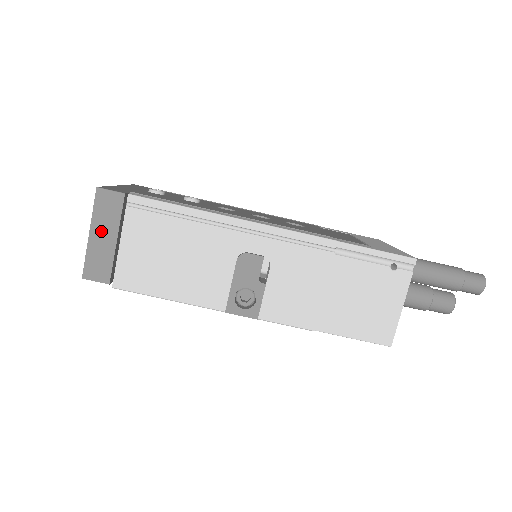
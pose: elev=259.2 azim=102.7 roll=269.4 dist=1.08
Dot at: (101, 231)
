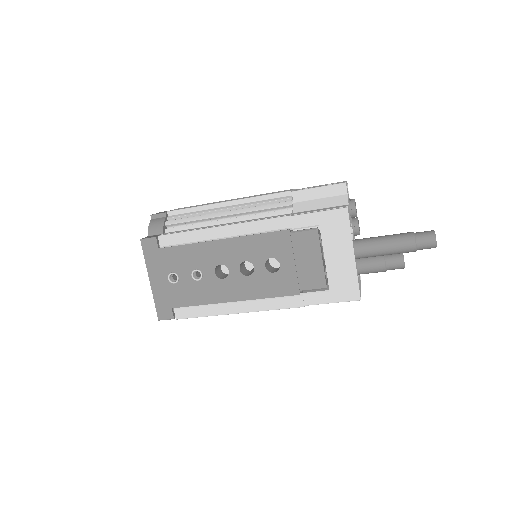
Dot at: occluded
